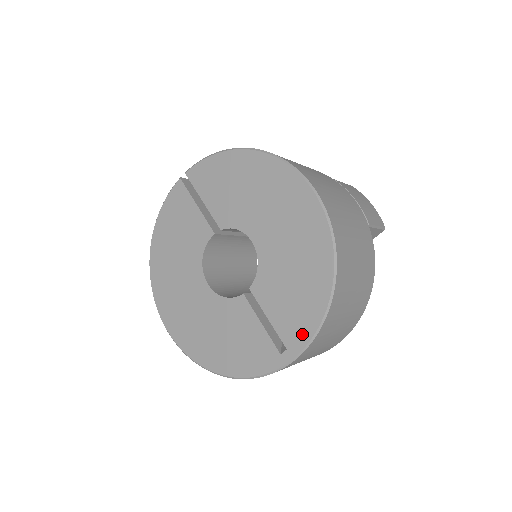
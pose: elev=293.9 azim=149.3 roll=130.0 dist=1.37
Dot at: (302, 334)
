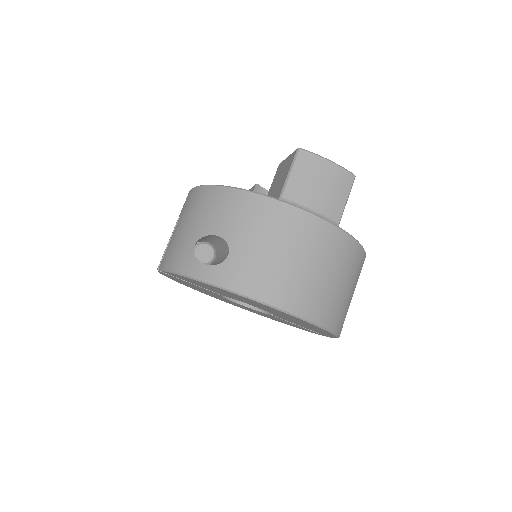
Dot at: occluded
